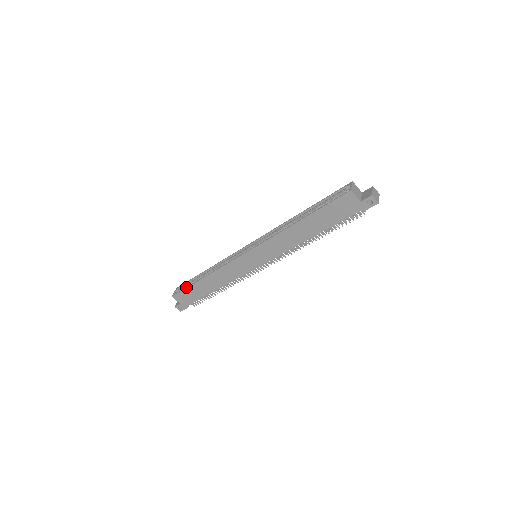
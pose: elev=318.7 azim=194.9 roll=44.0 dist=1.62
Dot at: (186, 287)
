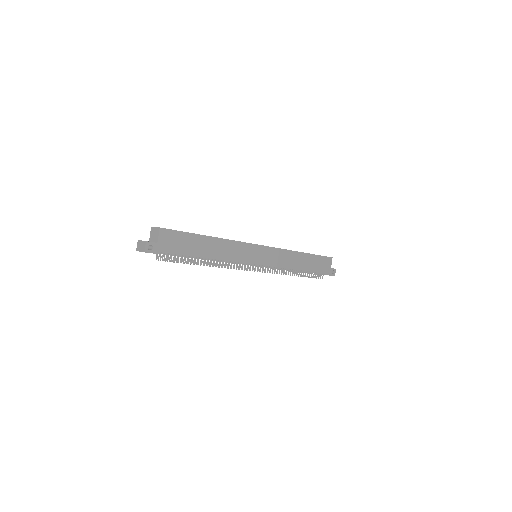
Dot at: occluded
